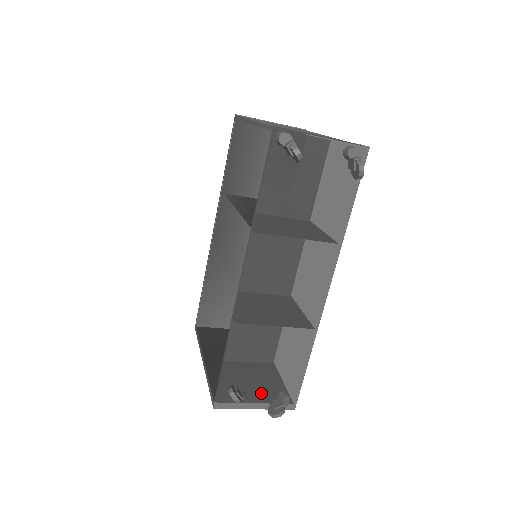
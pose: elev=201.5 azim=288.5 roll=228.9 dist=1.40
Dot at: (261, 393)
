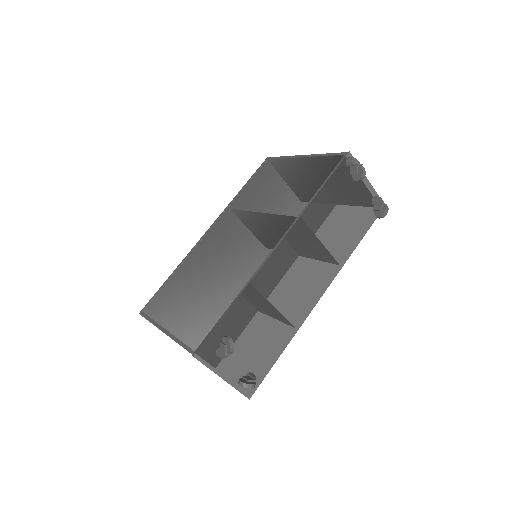
Dot at: (236, 364)
